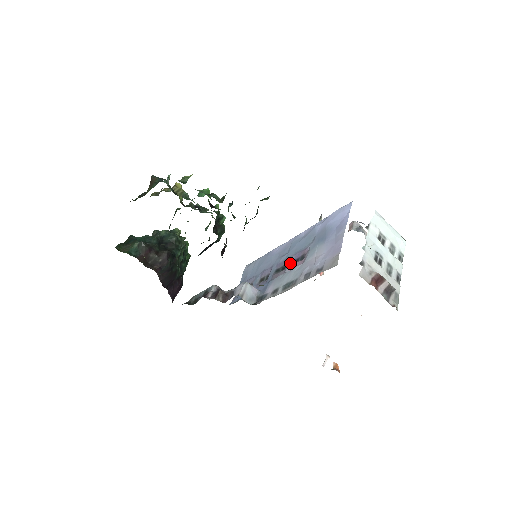
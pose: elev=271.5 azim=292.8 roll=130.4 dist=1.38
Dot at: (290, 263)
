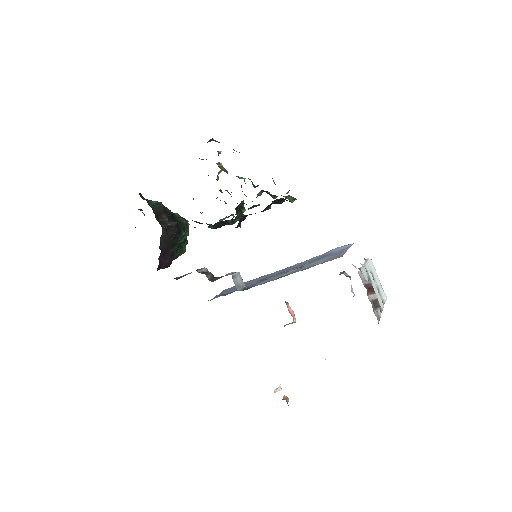
Dot at: (284, 272)
